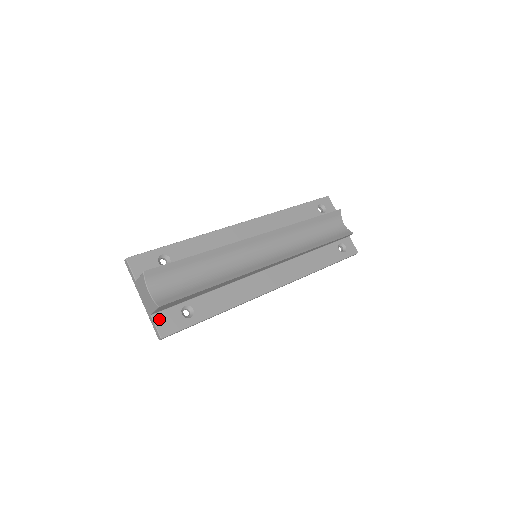
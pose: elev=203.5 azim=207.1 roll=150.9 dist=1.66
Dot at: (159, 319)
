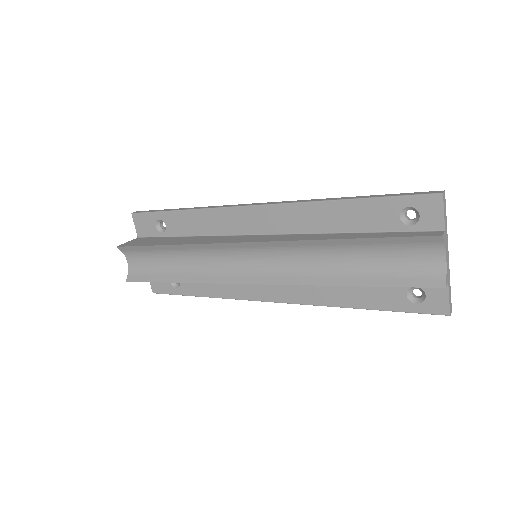
Dot at: occluded
